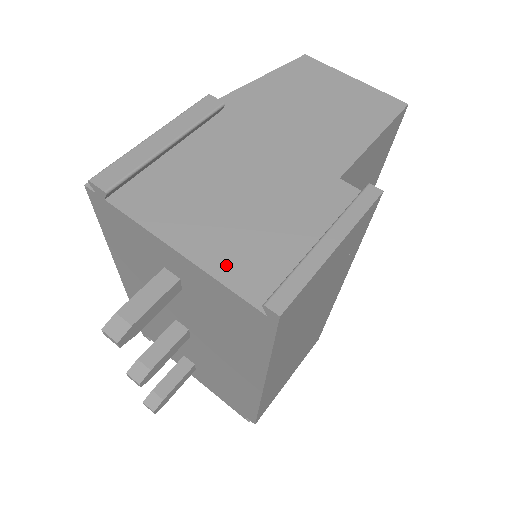
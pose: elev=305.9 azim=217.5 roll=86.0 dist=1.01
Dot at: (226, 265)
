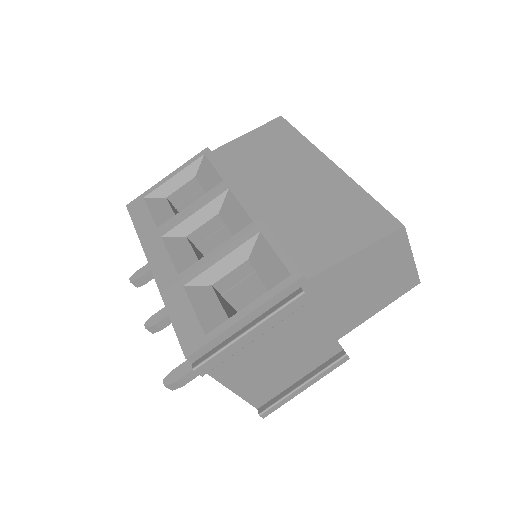
Dot at: (251, 392)
